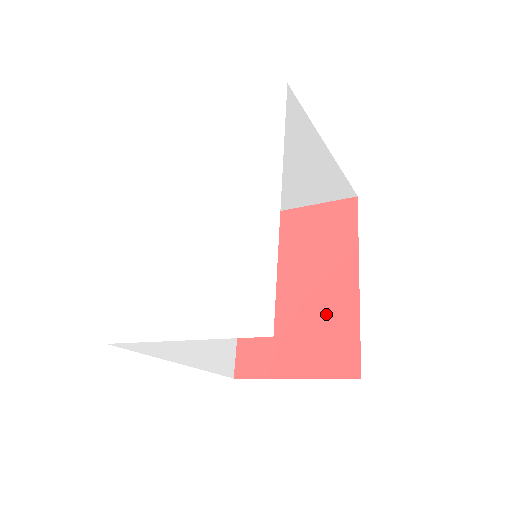
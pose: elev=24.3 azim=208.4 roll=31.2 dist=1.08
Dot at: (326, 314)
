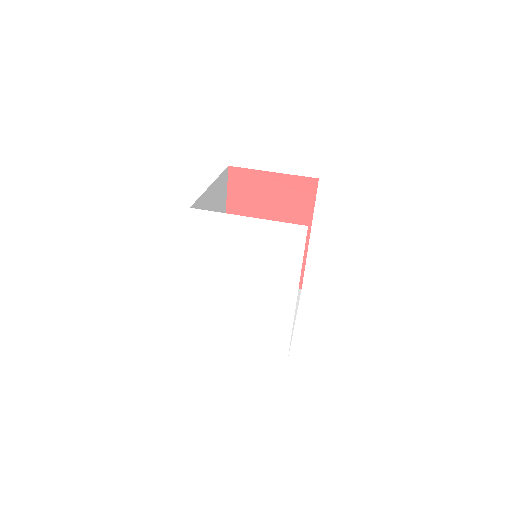
Dot at: occluded
